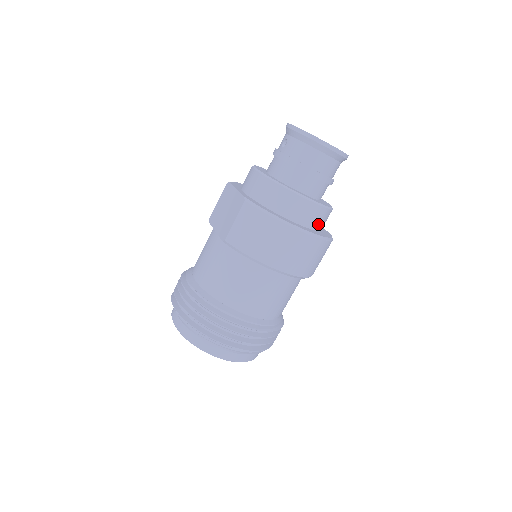
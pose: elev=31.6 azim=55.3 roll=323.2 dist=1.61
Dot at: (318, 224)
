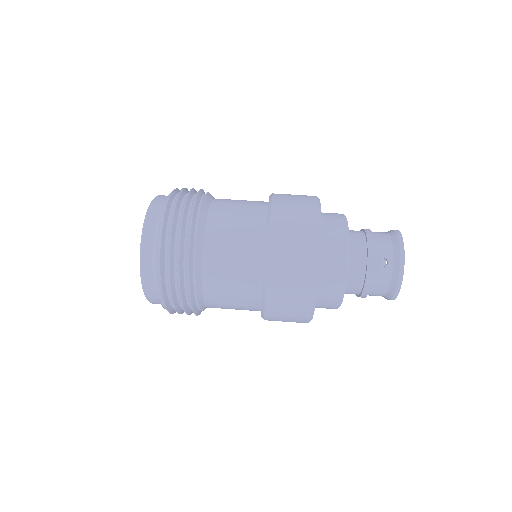
Dot at: occluded
